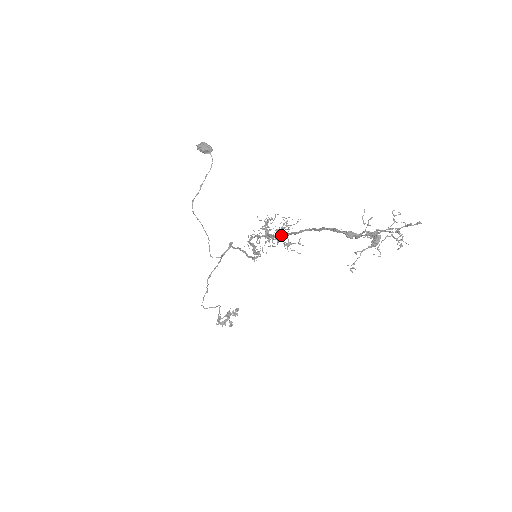
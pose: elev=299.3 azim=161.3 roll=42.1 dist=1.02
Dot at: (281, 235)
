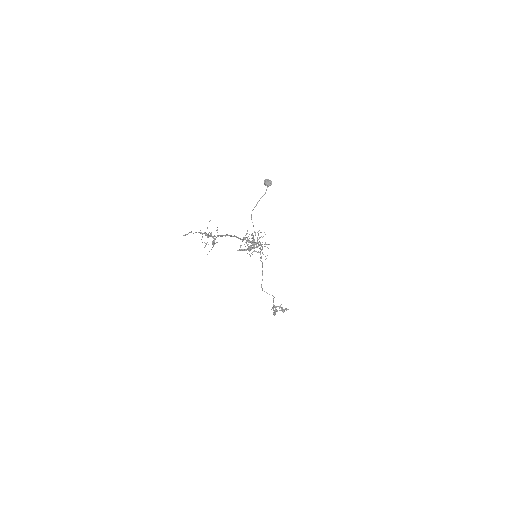
Dot at: occluded
